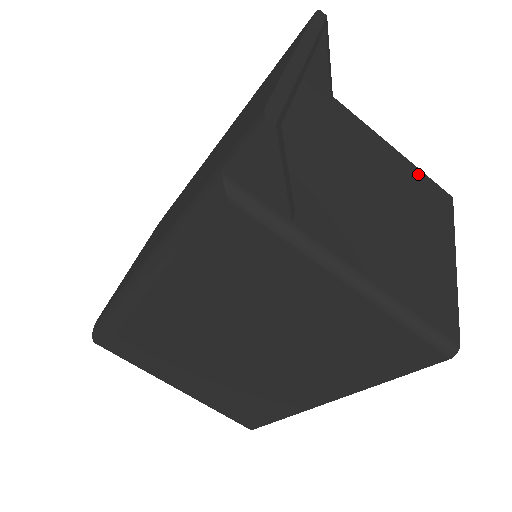
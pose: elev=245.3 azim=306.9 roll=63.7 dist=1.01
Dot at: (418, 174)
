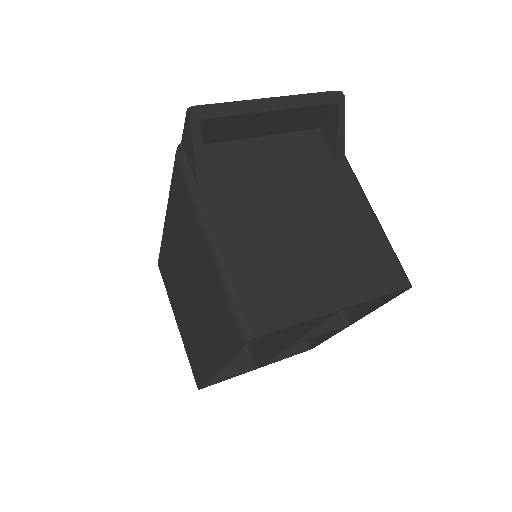
Dot at: (381, 247)
